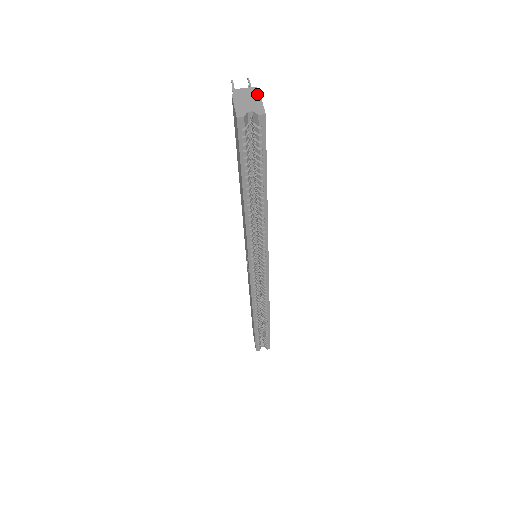
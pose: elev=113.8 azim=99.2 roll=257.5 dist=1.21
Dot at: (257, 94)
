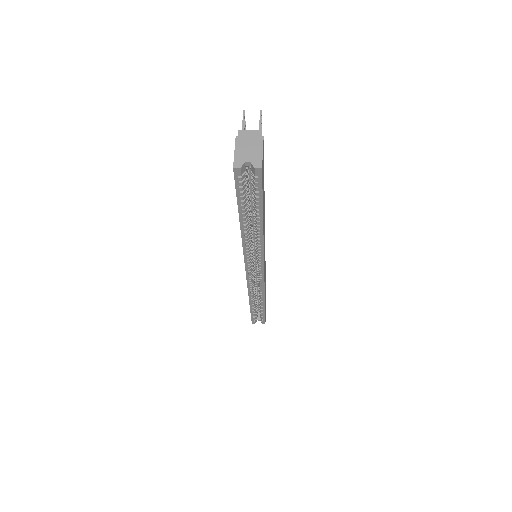
Dot at: (260, 141)
